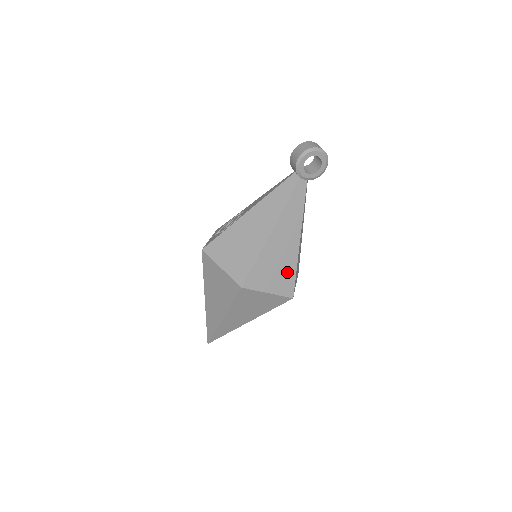
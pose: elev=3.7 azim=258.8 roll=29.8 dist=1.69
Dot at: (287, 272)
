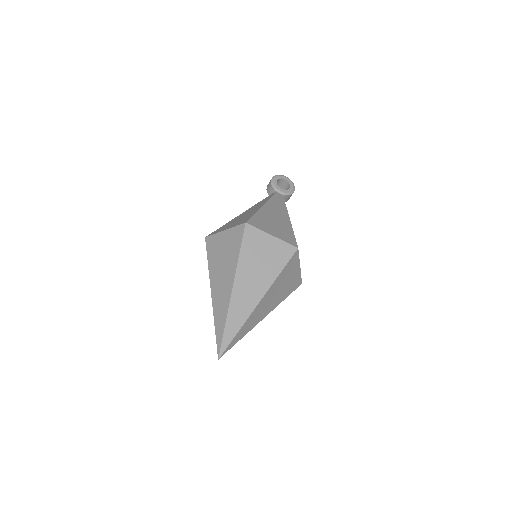
Dot at: (285, 231)
